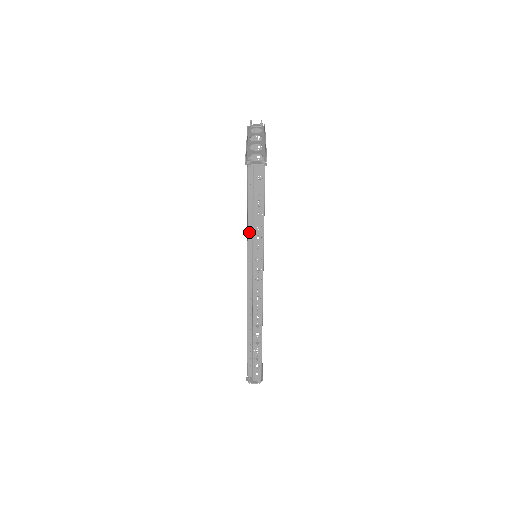
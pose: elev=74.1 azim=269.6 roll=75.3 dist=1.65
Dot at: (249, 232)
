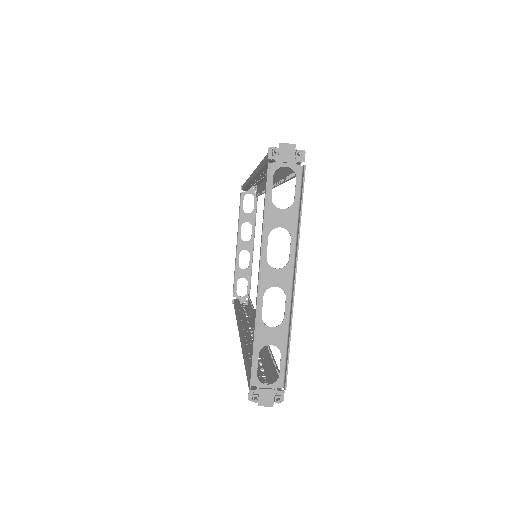
Dot at: (247, 351)
